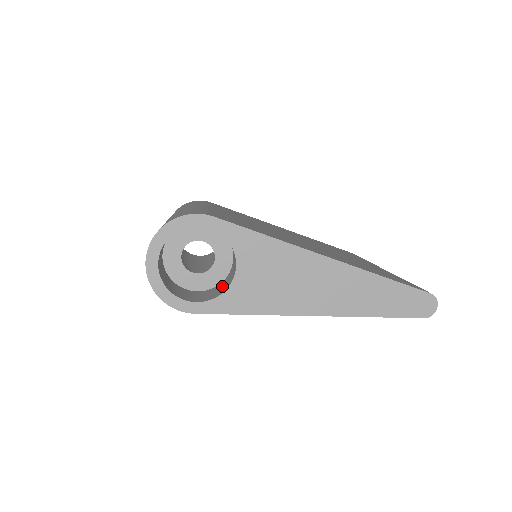
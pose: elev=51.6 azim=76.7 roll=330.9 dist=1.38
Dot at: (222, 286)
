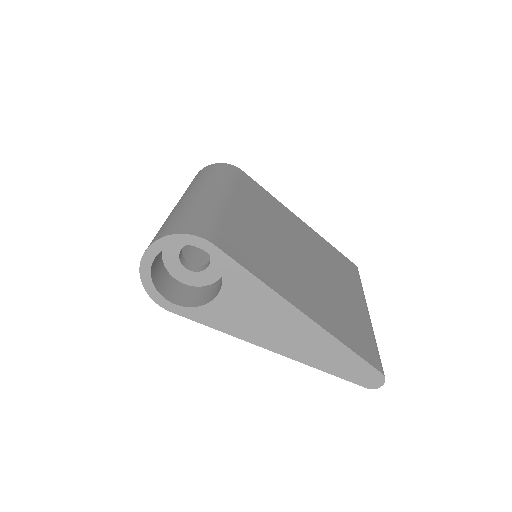
Dot at: (205, 293)
